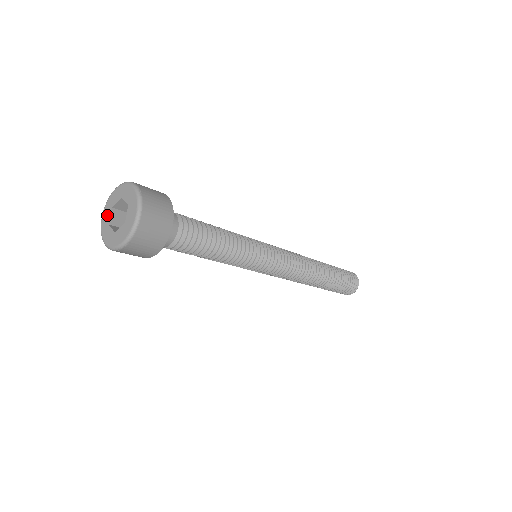
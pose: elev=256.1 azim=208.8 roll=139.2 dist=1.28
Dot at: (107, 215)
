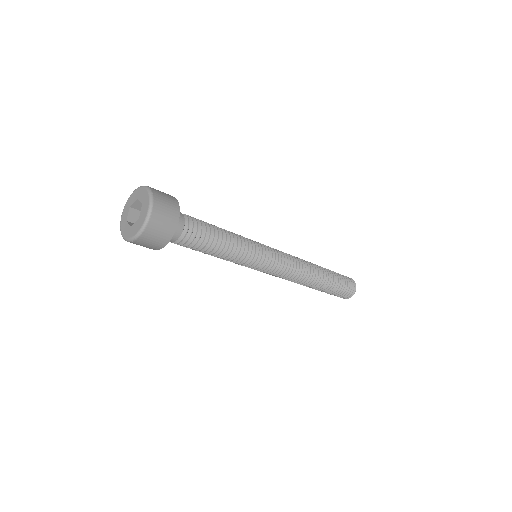
Dot at: (126, 213)
